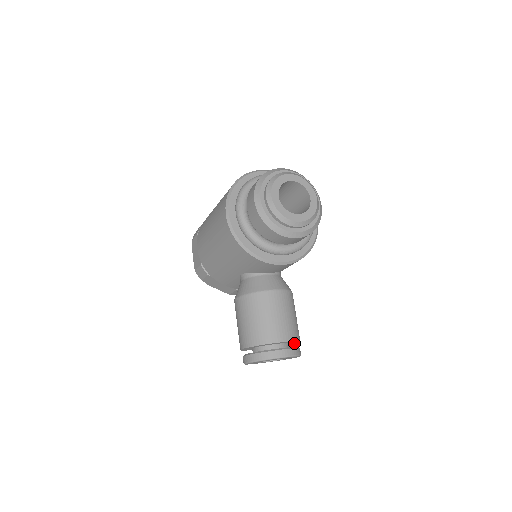
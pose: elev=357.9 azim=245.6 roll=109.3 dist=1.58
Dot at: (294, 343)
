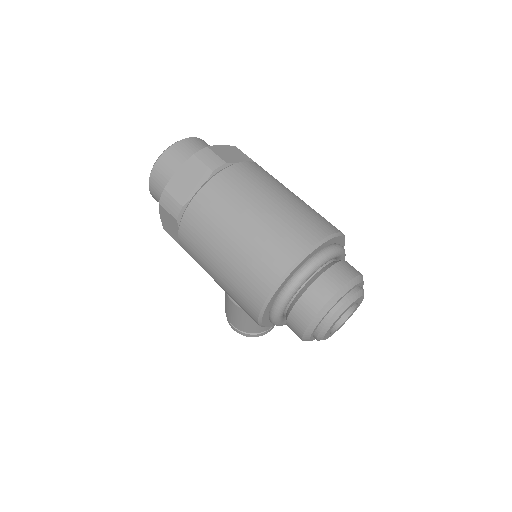
Dot at: occluded
